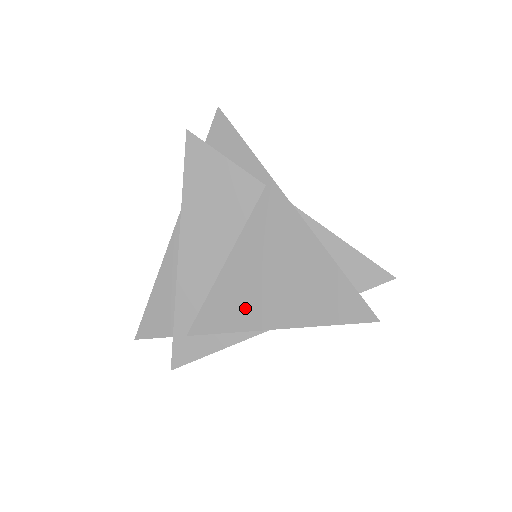
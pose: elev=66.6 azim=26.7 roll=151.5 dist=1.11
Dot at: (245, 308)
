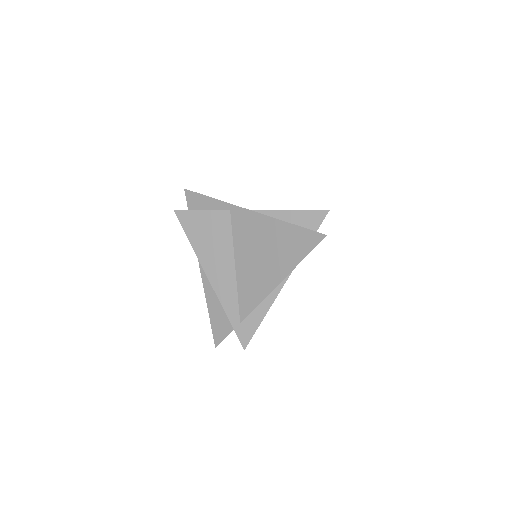
Dot at: (260, 282)
